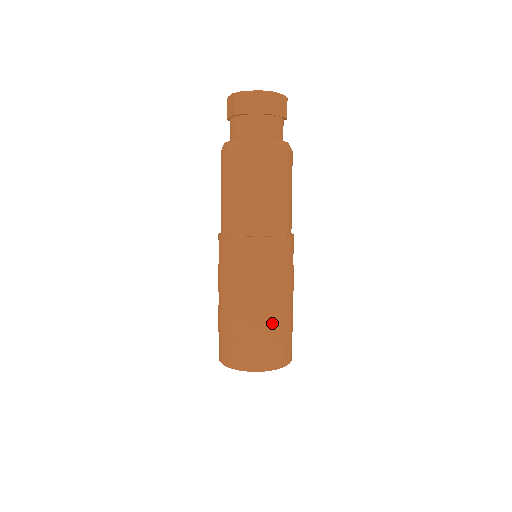
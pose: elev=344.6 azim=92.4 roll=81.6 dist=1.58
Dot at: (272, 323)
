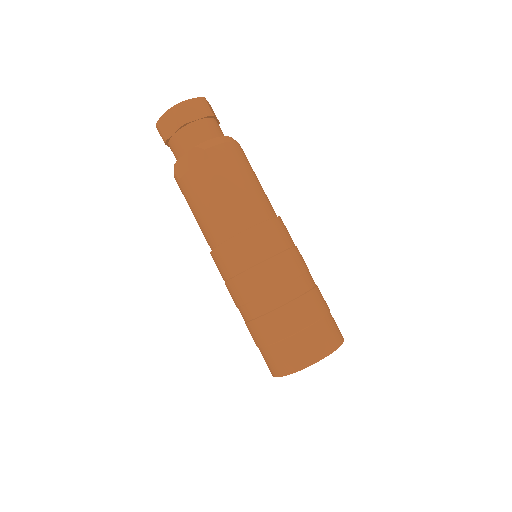
Dot at: (285, 317)
